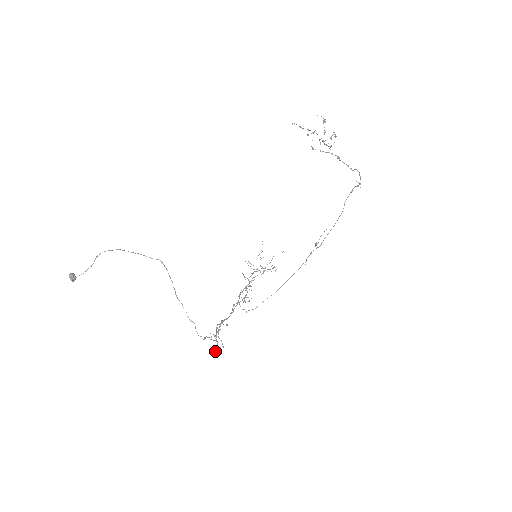
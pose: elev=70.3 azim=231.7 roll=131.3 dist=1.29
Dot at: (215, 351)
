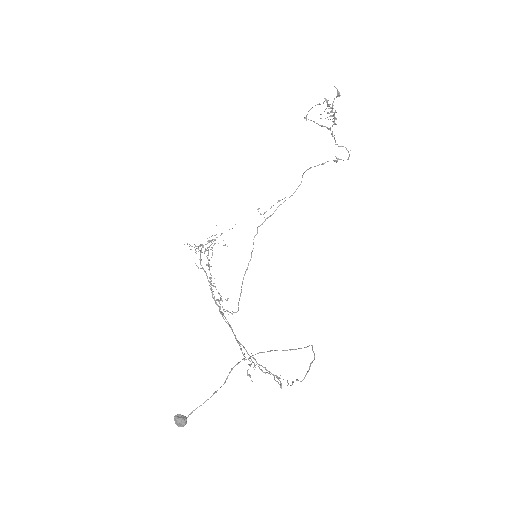
Dot at: occluded
